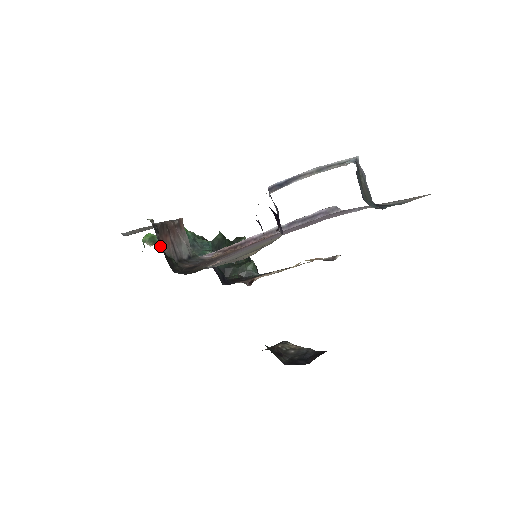
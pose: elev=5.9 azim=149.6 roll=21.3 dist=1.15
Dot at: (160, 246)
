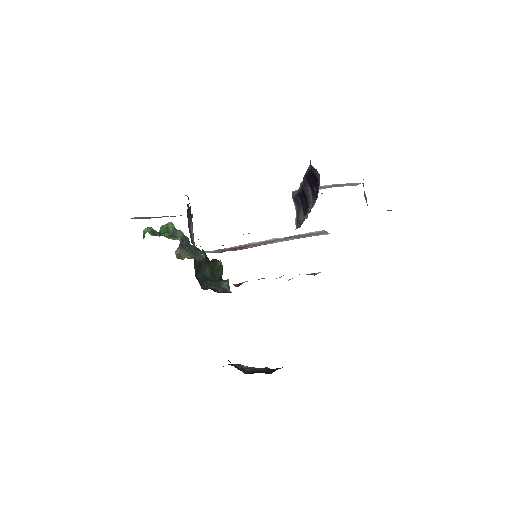
Dot at: occluded
